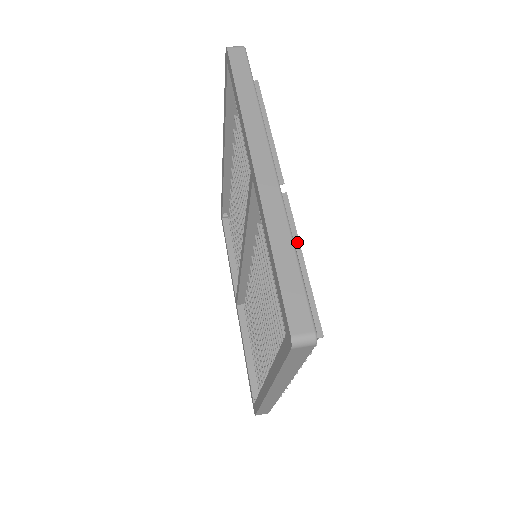
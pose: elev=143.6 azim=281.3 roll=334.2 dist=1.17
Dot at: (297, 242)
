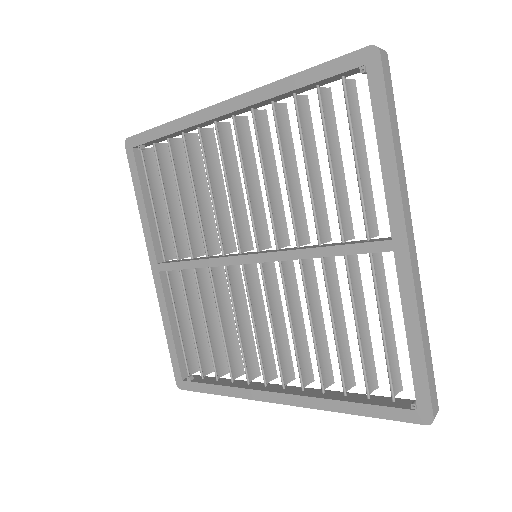
Dot at: (388, 303)
